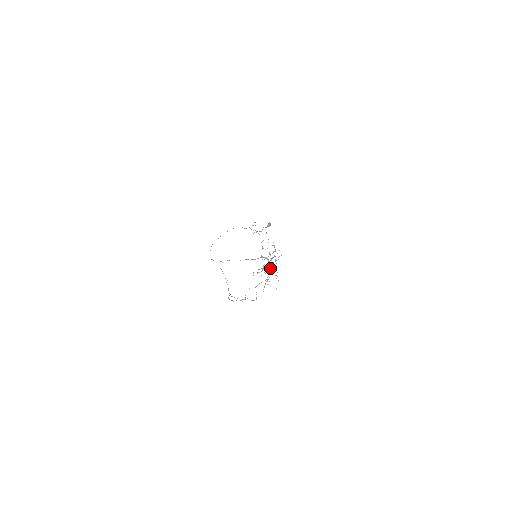
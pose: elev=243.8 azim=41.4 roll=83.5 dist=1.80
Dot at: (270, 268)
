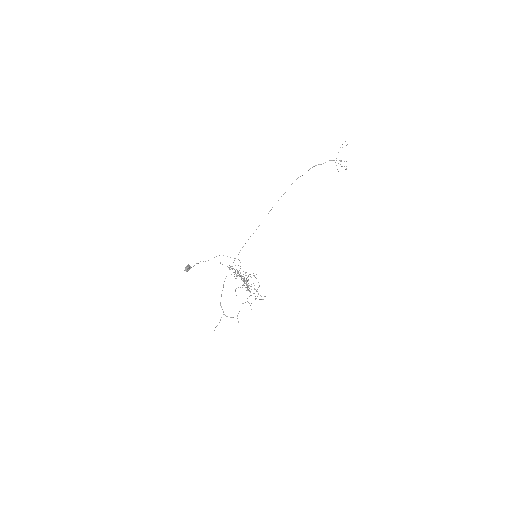
Dot at: occluded
